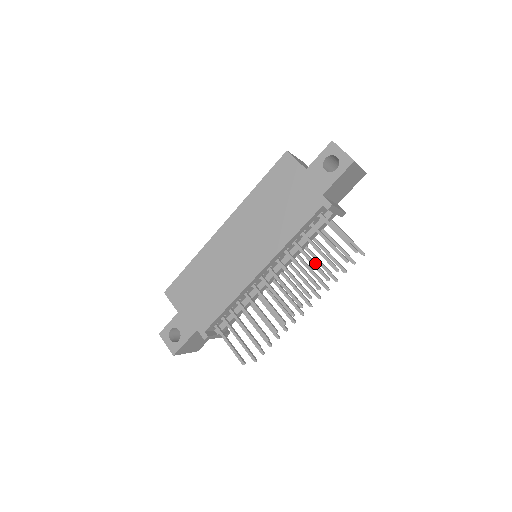
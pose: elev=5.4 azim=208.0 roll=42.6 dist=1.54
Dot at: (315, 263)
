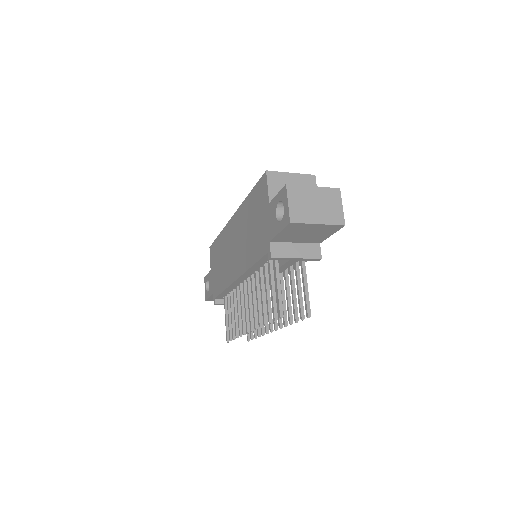
Dot at: (263, 301)
